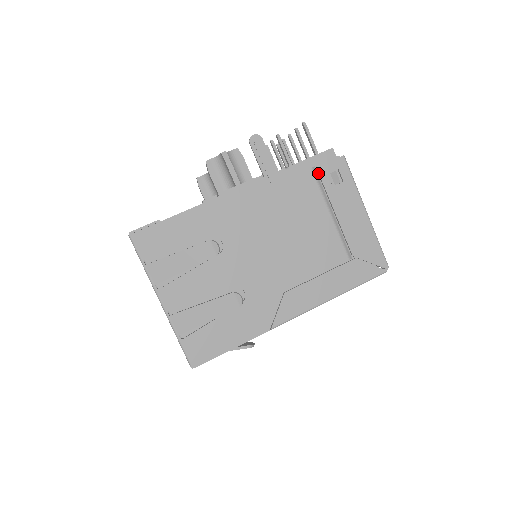
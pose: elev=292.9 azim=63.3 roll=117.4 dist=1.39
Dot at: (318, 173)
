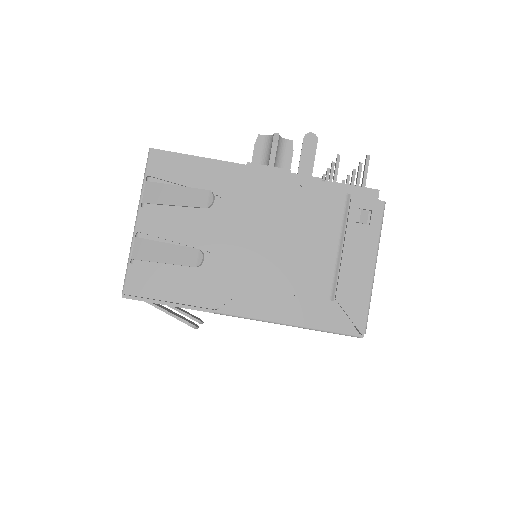
Dot at: (350, 202)
